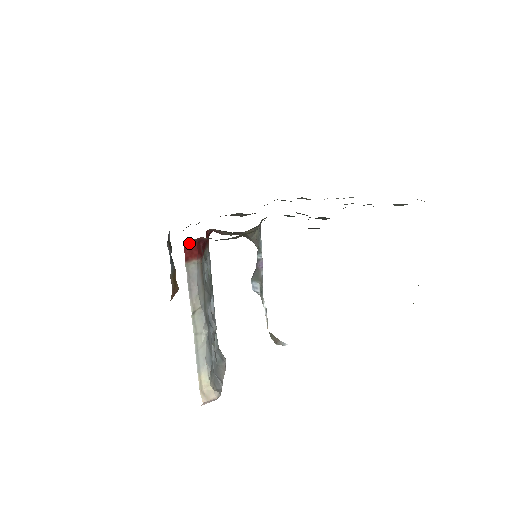
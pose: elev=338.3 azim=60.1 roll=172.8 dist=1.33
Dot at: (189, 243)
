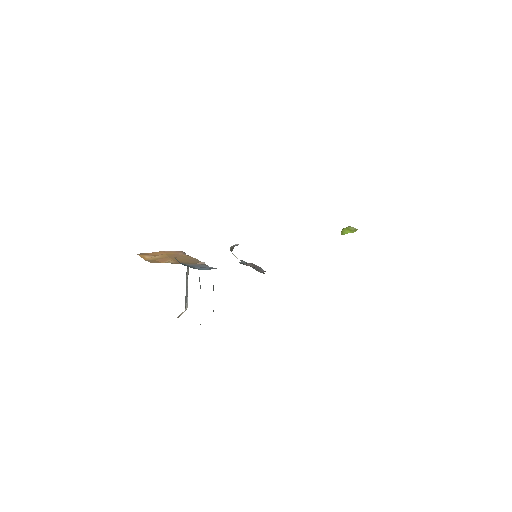
Dot at: occluded
